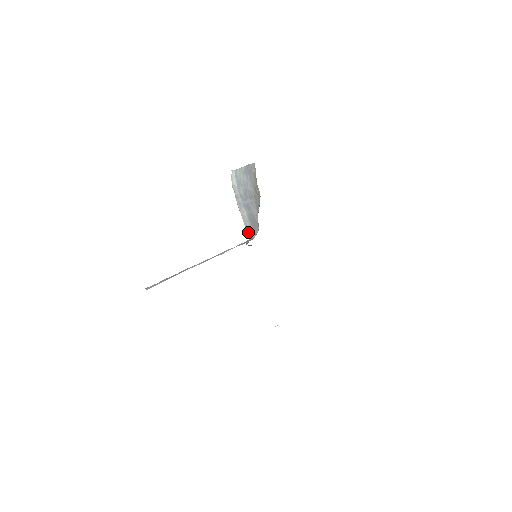
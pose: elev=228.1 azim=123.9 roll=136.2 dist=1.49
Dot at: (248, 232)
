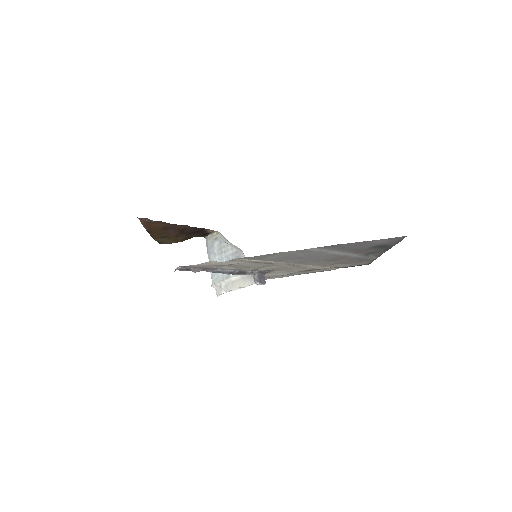
Dot at: (250, 282)
